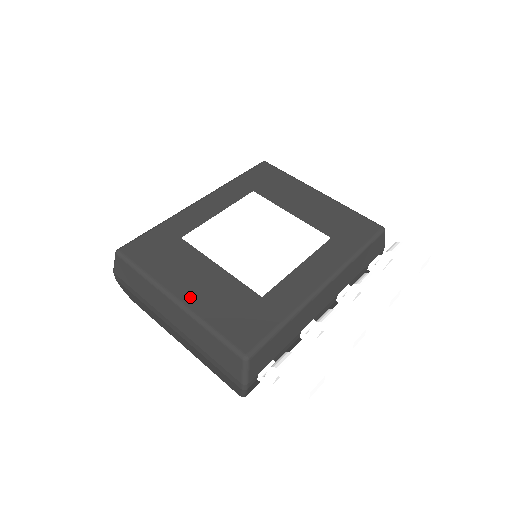
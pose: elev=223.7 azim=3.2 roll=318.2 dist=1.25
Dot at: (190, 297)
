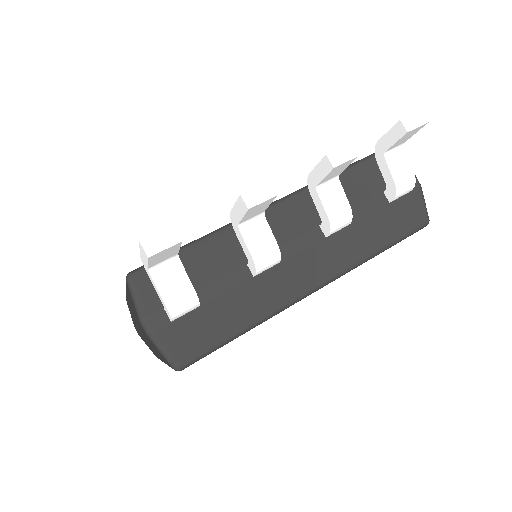
Dot at: occluded
